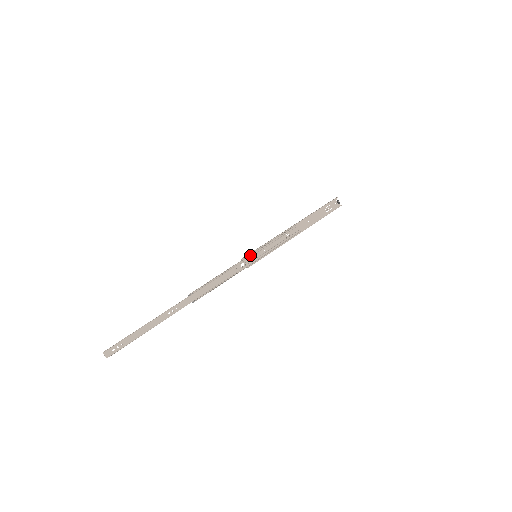
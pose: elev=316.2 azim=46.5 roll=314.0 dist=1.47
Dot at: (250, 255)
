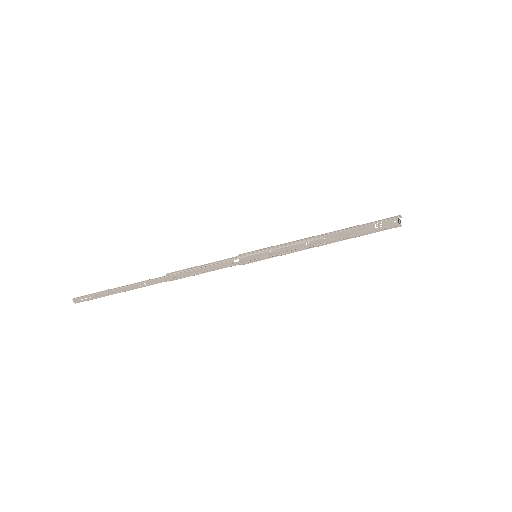
Dot at: (250, 253)
